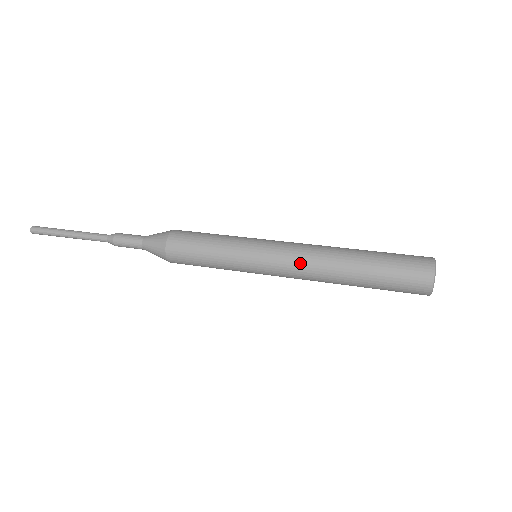
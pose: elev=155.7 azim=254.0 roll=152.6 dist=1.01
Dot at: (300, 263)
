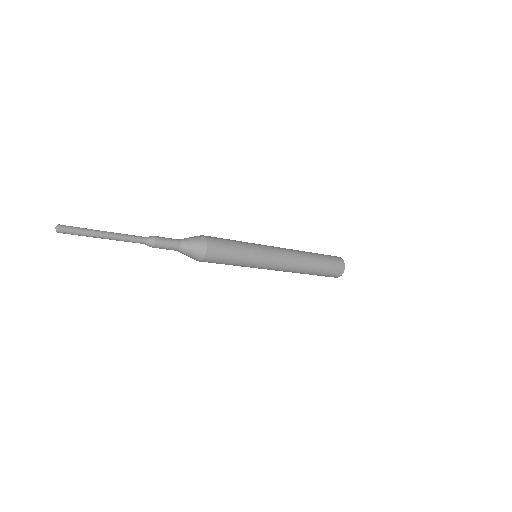
Dot at: (289, 257)
